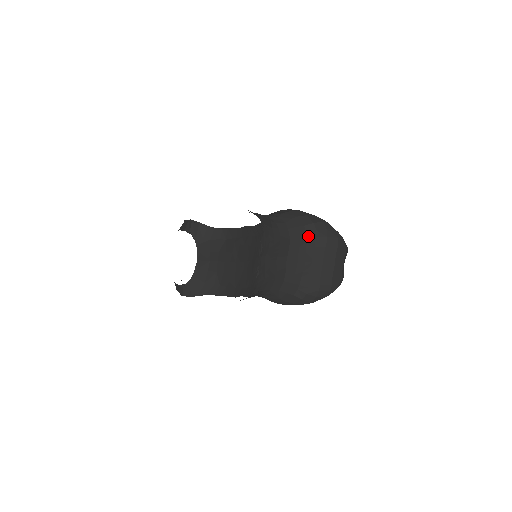
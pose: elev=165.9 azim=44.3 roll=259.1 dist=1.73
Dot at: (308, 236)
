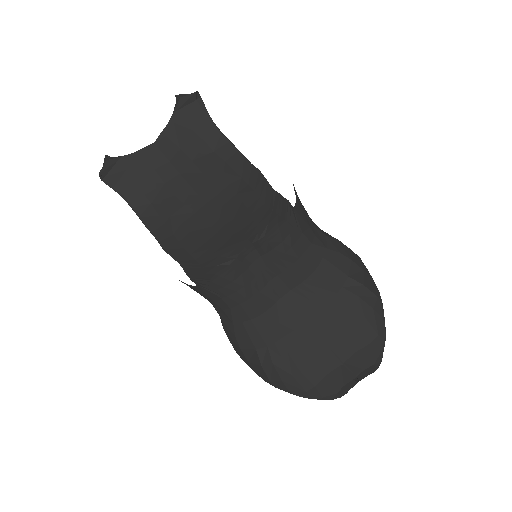
Dot at: (341, 293)
